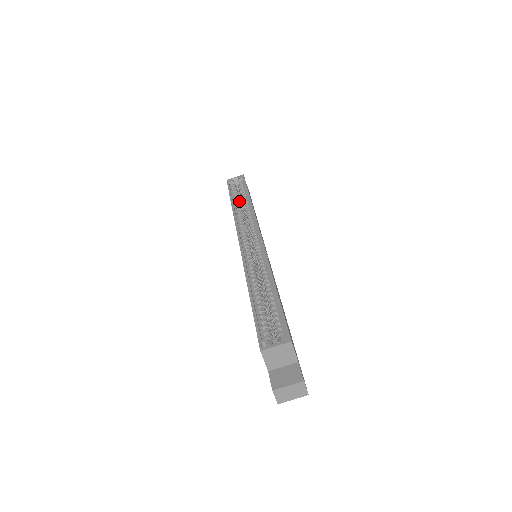
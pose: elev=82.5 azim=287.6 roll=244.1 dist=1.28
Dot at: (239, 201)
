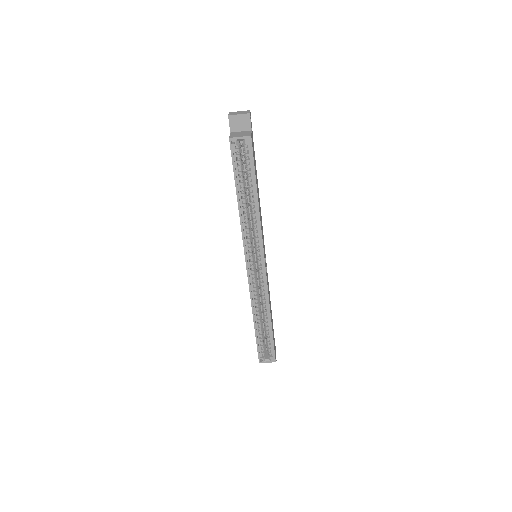
Dot at: (244, 186)
